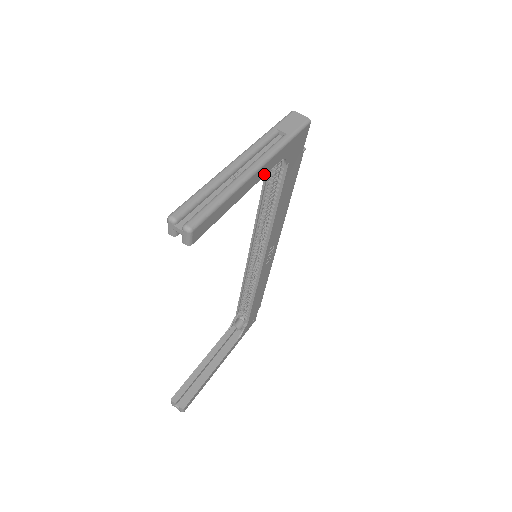
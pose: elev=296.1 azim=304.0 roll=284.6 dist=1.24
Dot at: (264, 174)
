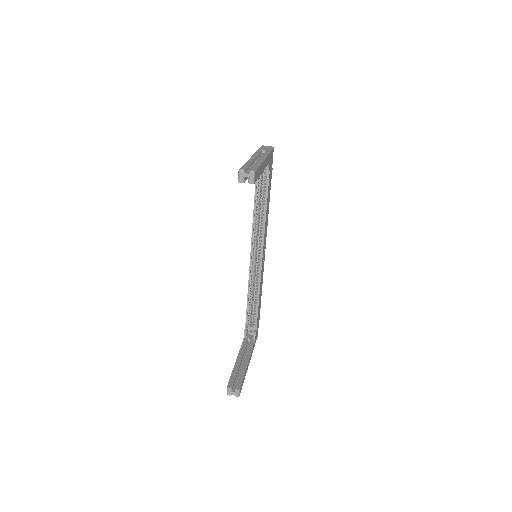
Dot at: (266, 166)
